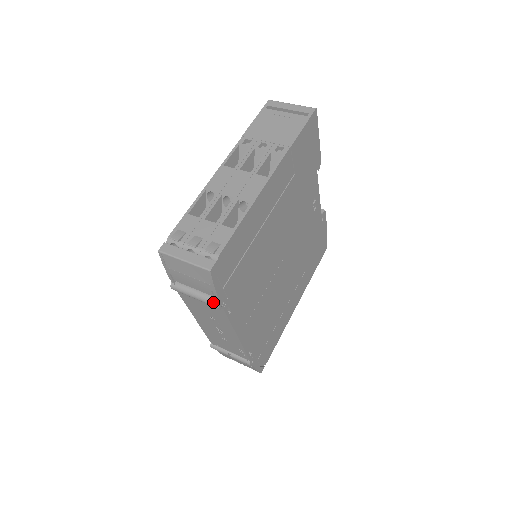
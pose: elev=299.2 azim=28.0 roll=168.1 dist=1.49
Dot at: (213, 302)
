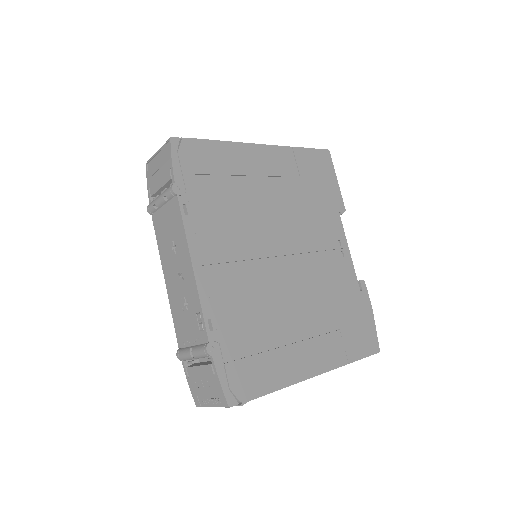
Dot at: (169, 187)
